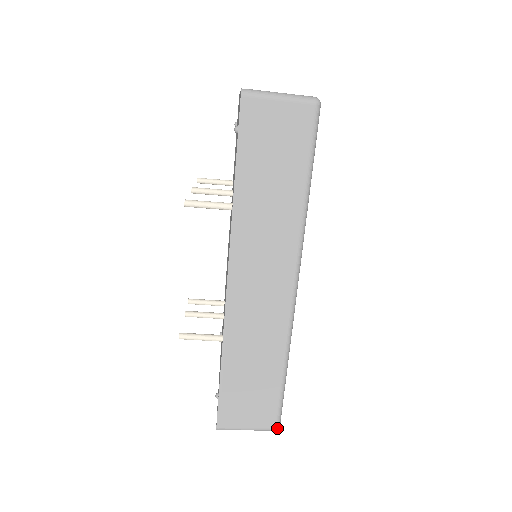
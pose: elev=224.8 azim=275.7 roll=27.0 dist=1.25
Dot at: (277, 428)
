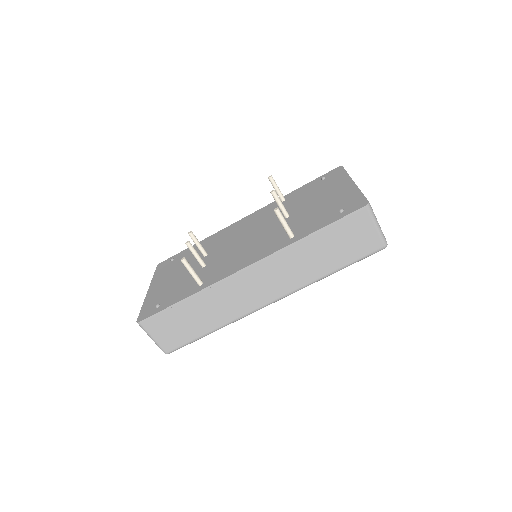
Dot at: (168, 353)
